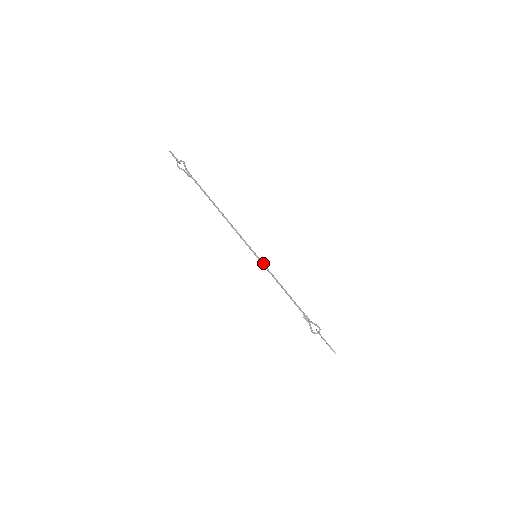
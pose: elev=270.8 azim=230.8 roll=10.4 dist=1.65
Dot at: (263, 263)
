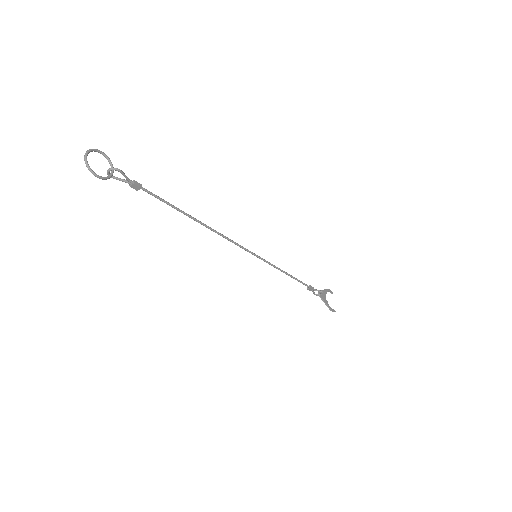
Dot at: (265, 261)
